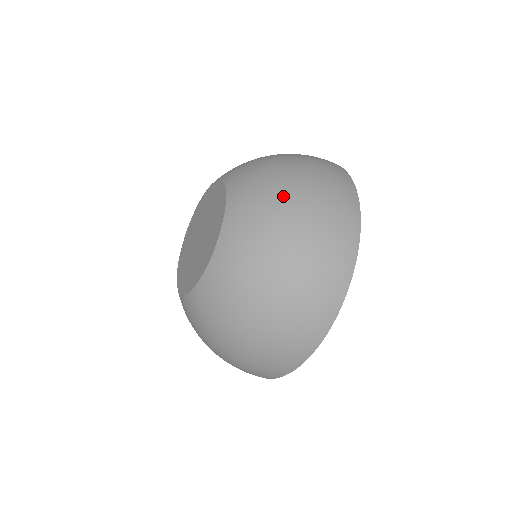
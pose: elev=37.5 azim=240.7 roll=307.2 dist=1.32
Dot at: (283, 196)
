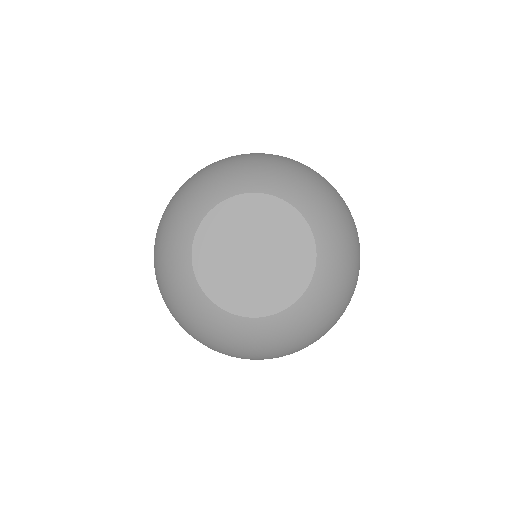
Dot at: (335, 203)
